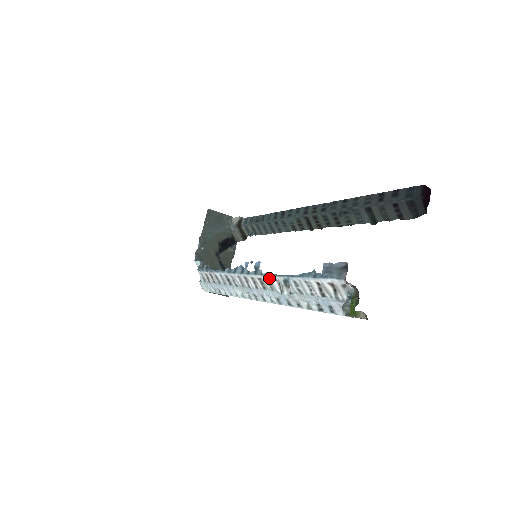
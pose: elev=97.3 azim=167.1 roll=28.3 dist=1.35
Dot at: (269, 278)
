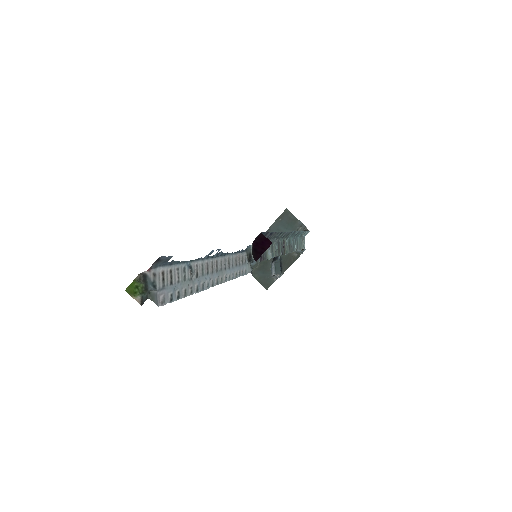
Dot at: (200, 263)
